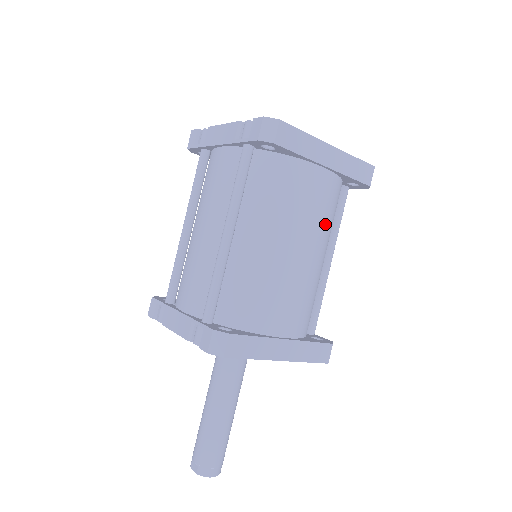
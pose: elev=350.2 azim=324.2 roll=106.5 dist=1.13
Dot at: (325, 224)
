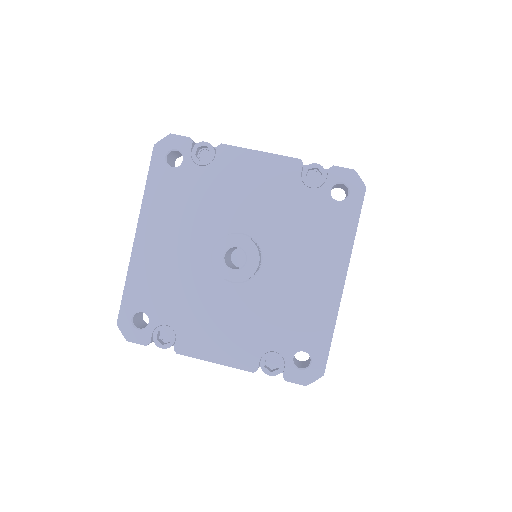
Dot at: occluded
